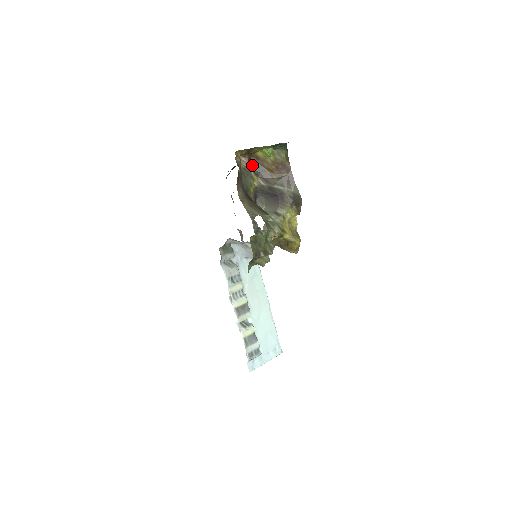
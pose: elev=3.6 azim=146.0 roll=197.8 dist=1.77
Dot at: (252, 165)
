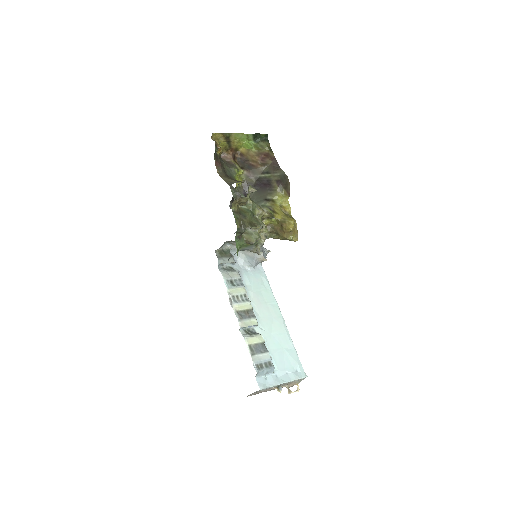
Dot at: (237, 162)
